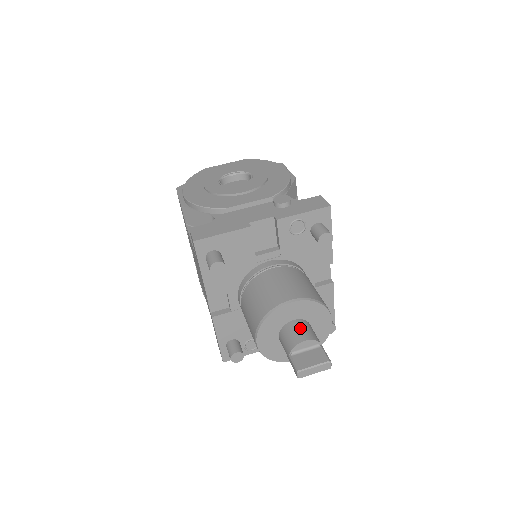
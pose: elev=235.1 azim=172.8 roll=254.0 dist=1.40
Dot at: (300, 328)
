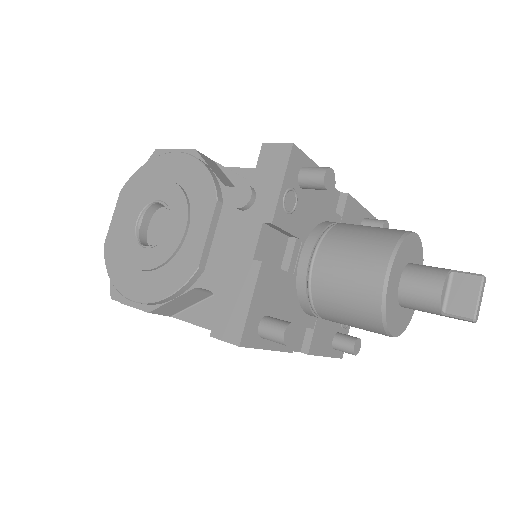
Dot at: (418, 282)
